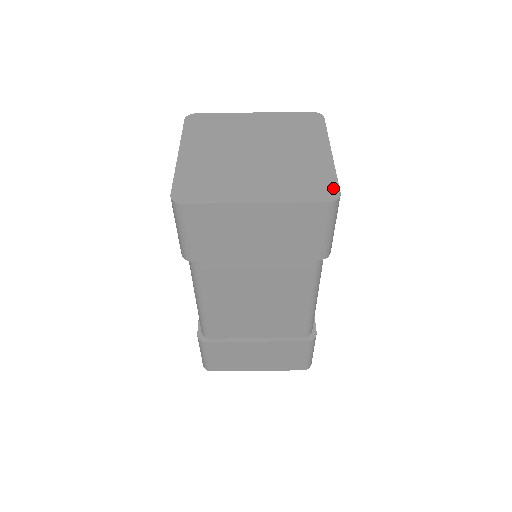
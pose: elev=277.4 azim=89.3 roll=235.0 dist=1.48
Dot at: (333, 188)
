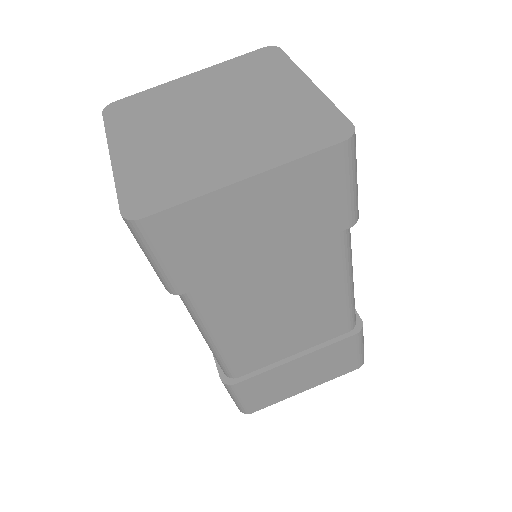
Dot at: (340, 122)
